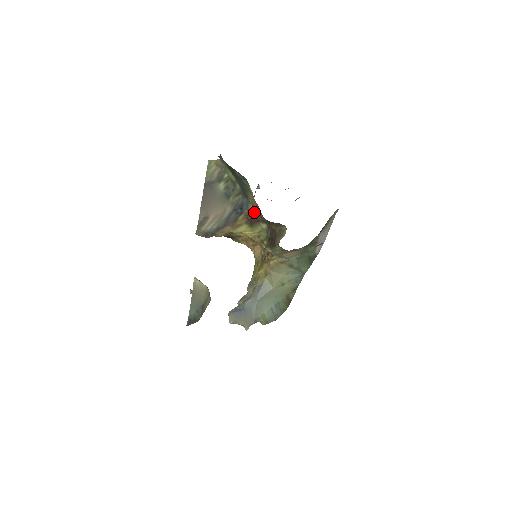
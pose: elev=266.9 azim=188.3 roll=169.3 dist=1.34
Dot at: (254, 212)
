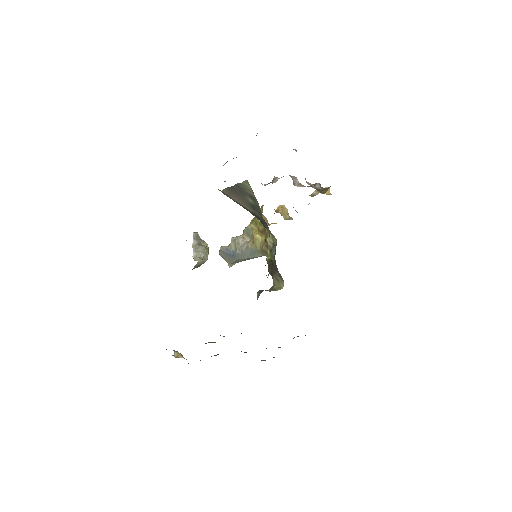
Dot at: occluded
